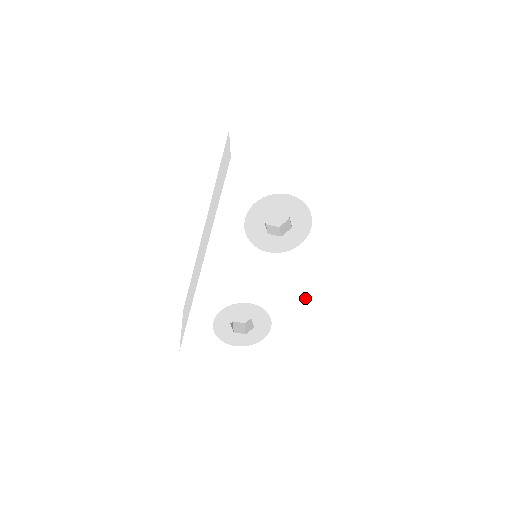
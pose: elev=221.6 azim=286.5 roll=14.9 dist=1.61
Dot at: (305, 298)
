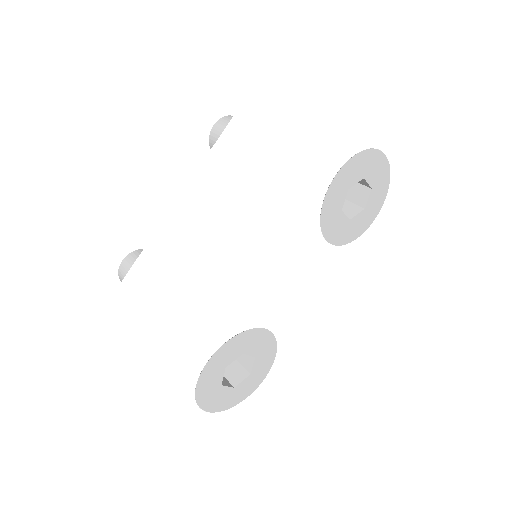
Dot at: (322, 323)
